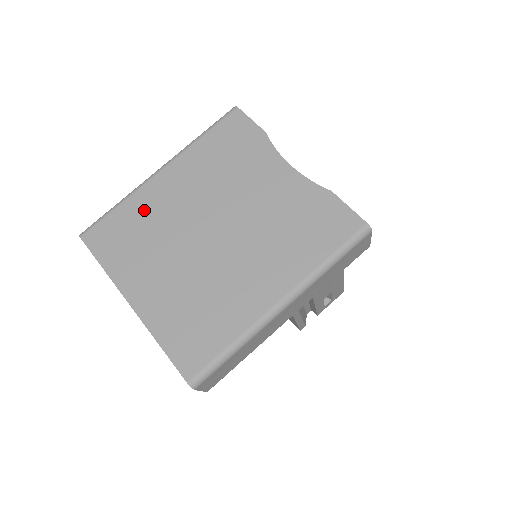
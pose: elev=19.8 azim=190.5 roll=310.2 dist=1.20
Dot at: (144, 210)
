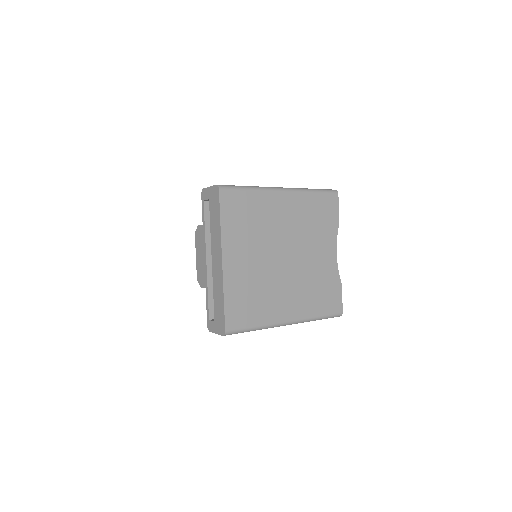
Dot at: (262, 208)
